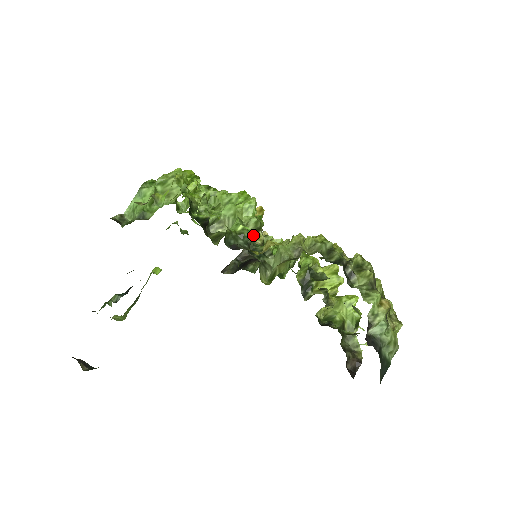
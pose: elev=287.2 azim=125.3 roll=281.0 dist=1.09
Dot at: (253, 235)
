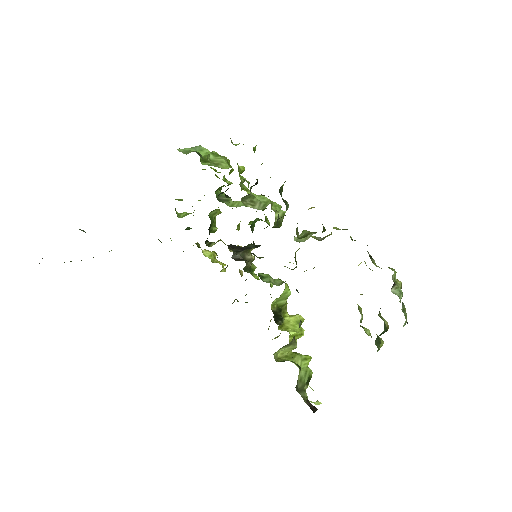
Dot at: (273, 226)
